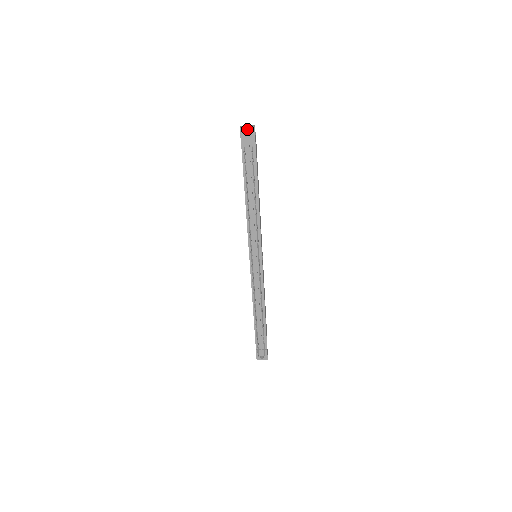
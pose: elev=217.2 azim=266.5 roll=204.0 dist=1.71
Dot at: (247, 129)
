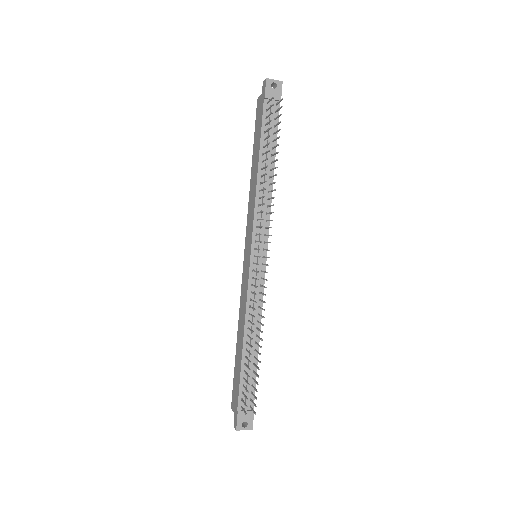
Dot at: (274, 81)
